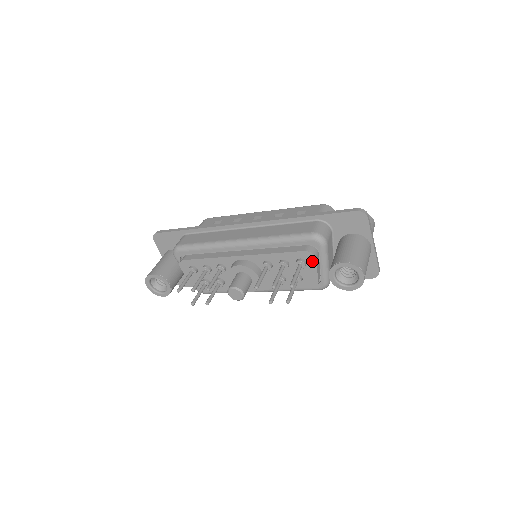
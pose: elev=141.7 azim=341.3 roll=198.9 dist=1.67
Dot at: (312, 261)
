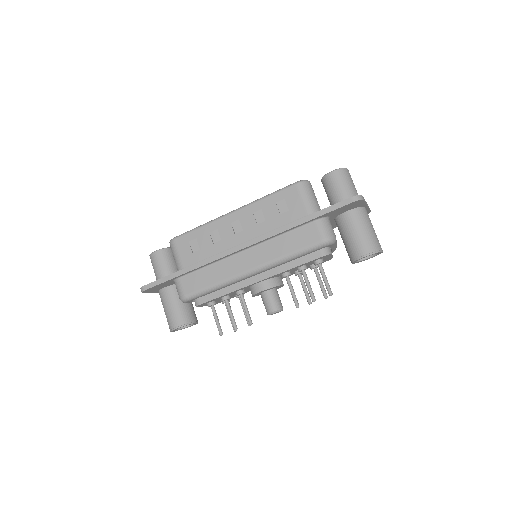
Dot at: (328, 256)
